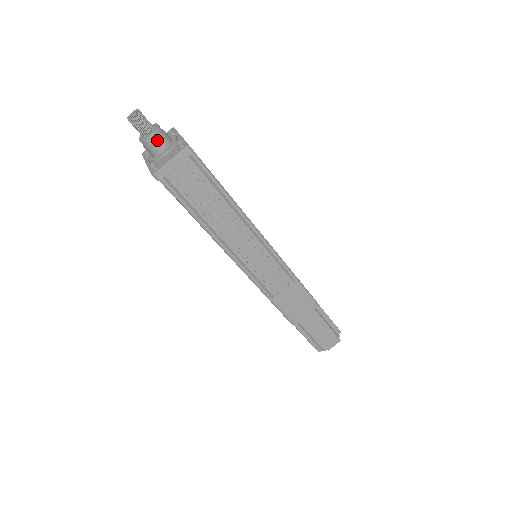
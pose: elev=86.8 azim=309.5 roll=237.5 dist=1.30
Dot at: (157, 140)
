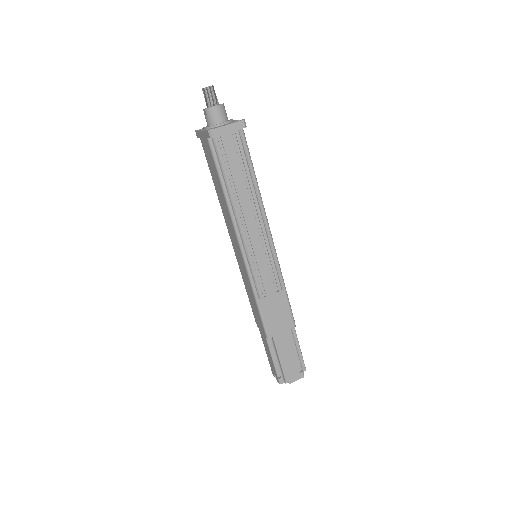
Dot at: (219, 112)
